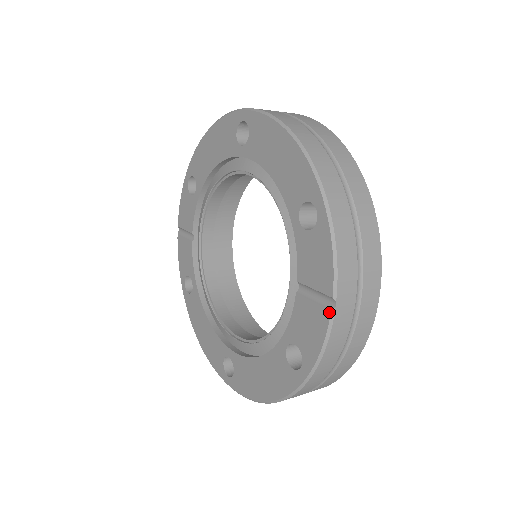
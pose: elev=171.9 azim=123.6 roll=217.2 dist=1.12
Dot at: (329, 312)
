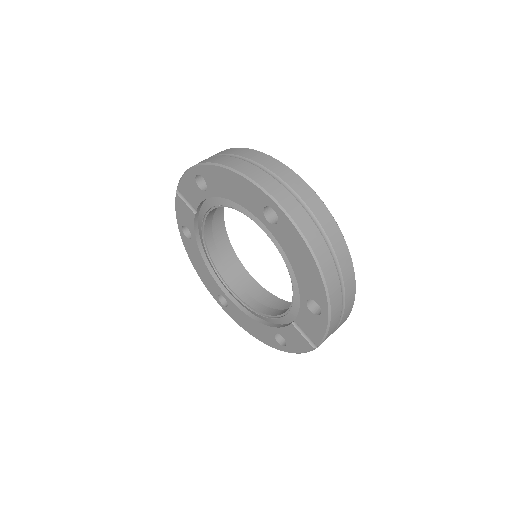
Dot at: (312, 348)
